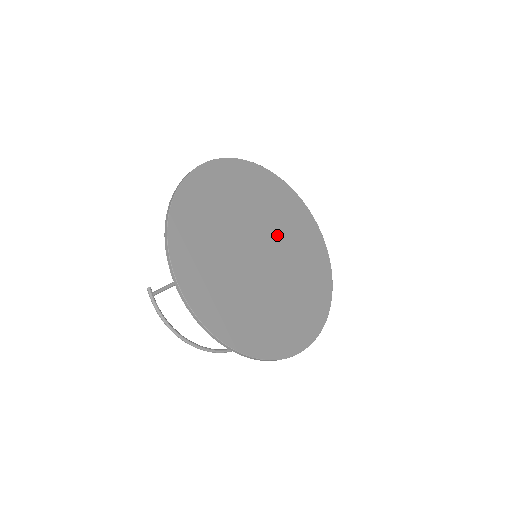
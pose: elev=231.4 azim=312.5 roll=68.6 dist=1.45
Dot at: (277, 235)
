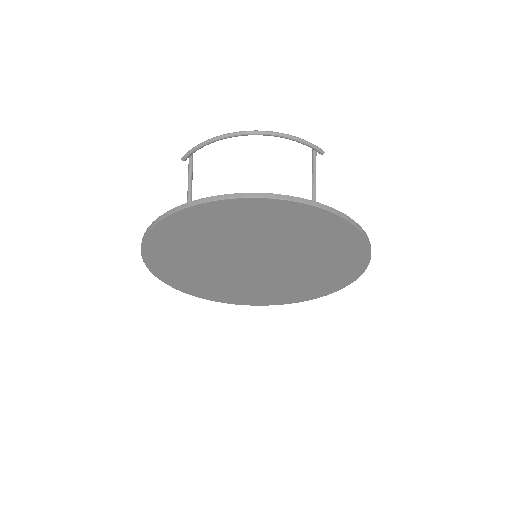
Dot at: (266, 246)
